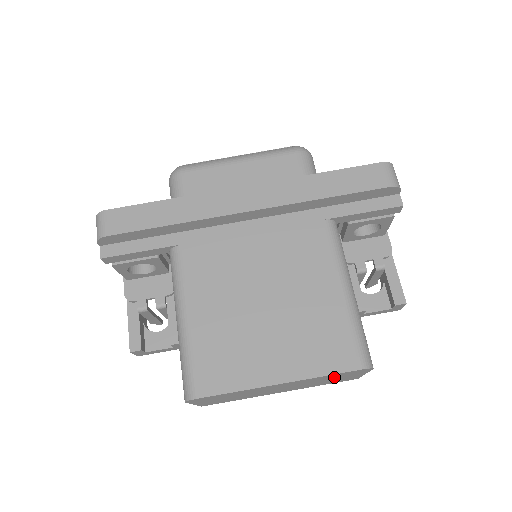
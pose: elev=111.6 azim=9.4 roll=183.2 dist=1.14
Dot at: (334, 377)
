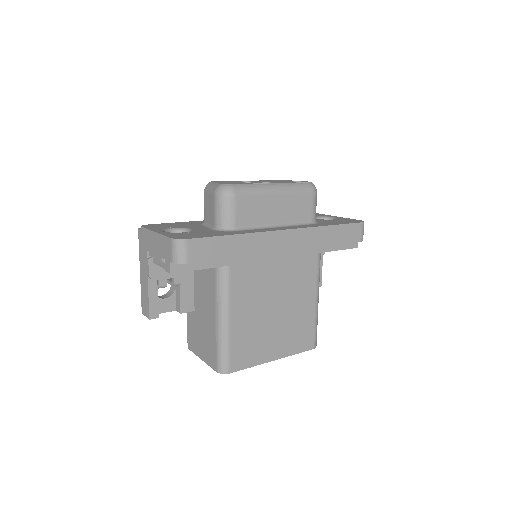
Dot at: occluded
